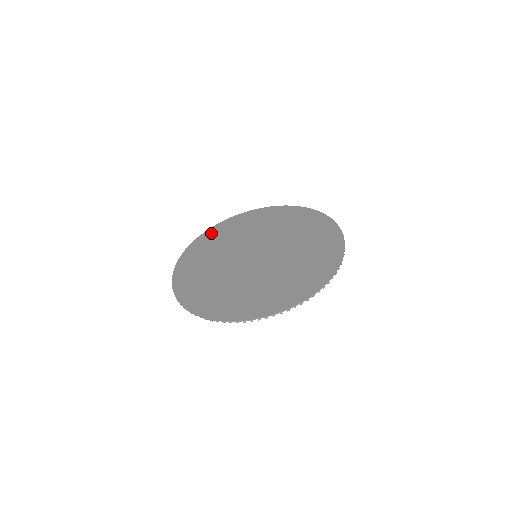
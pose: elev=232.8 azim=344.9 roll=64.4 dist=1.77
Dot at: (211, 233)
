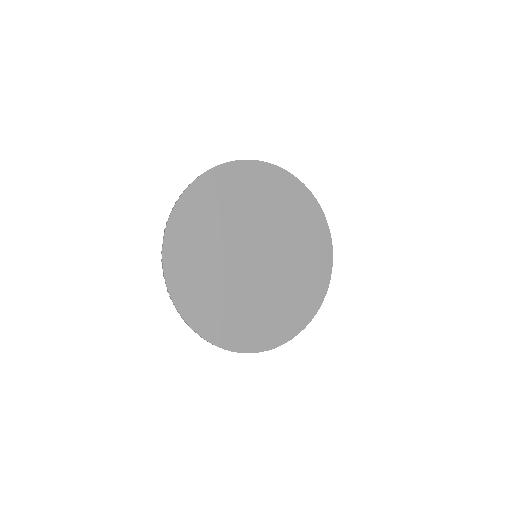
Dot at: (259, 171)
